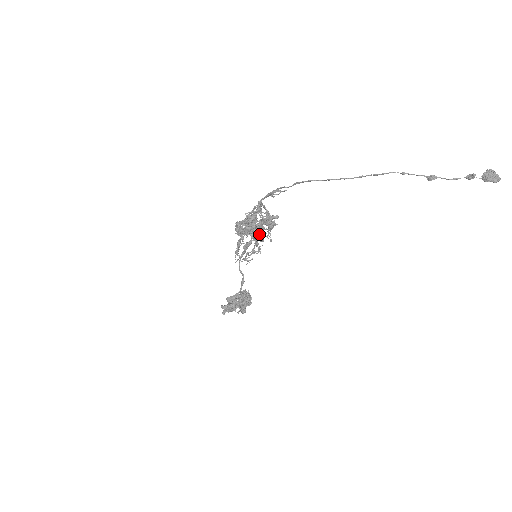
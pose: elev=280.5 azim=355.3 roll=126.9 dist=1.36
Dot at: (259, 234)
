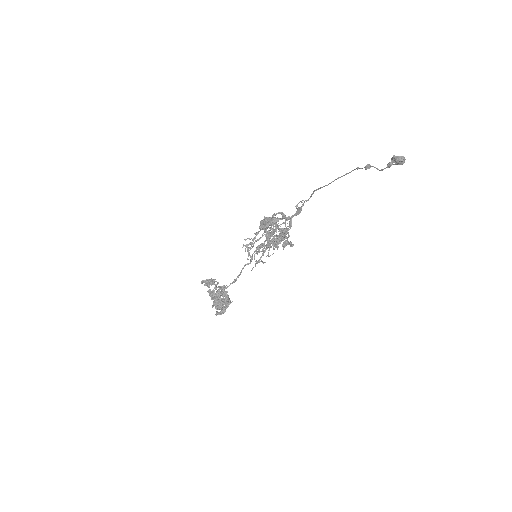
Dot at: occluded
